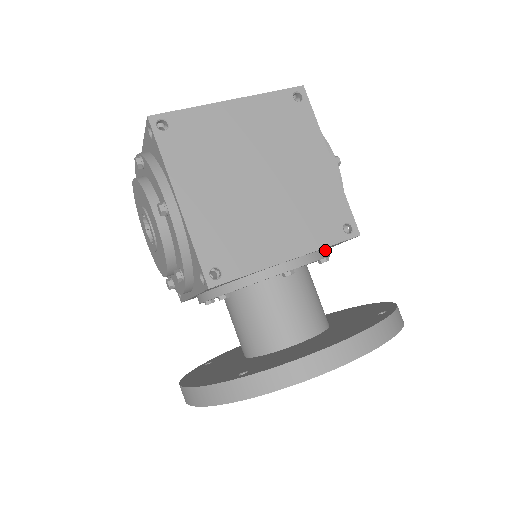
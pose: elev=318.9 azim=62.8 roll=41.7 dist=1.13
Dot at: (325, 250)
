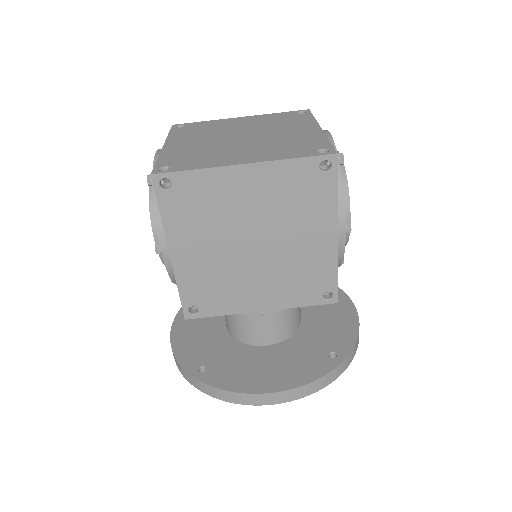
Dot at: occluded
